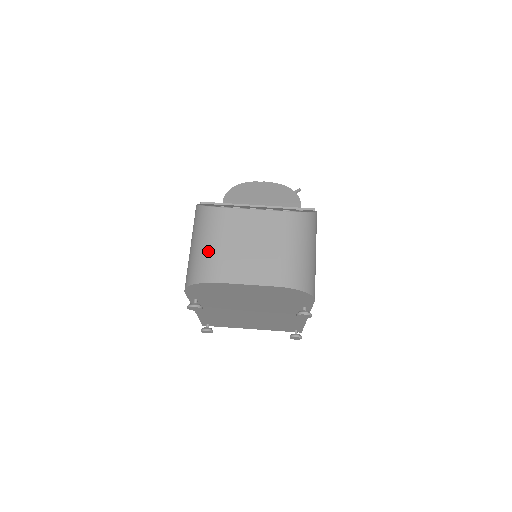
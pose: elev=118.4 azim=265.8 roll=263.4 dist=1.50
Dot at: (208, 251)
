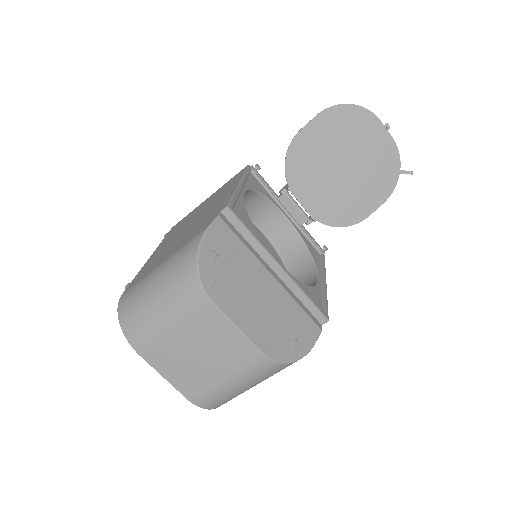
Dot at: (155, 319)
